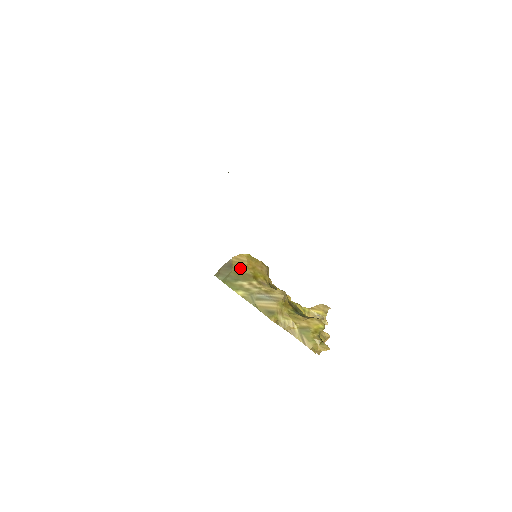
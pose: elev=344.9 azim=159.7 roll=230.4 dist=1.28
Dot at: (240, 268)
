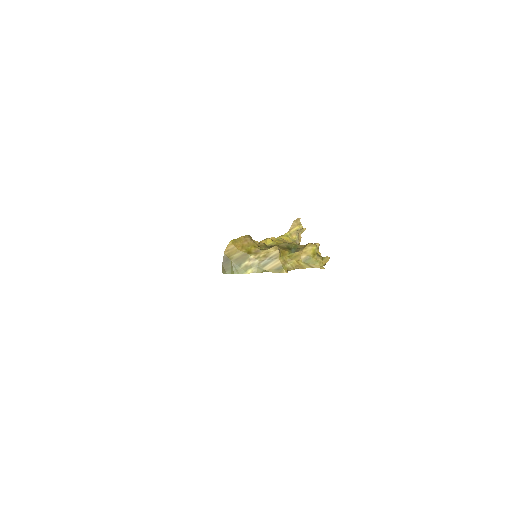
Dot at: (235, 255)
